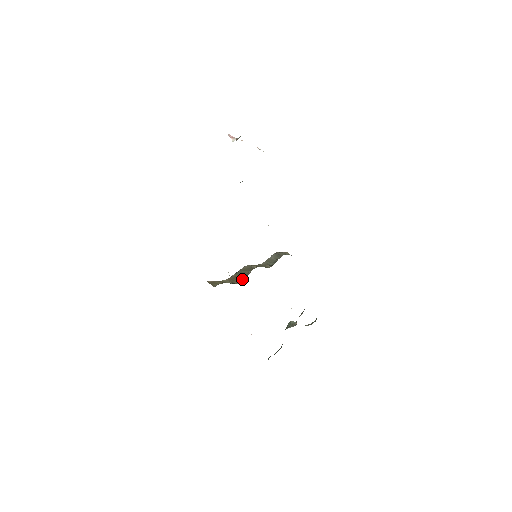
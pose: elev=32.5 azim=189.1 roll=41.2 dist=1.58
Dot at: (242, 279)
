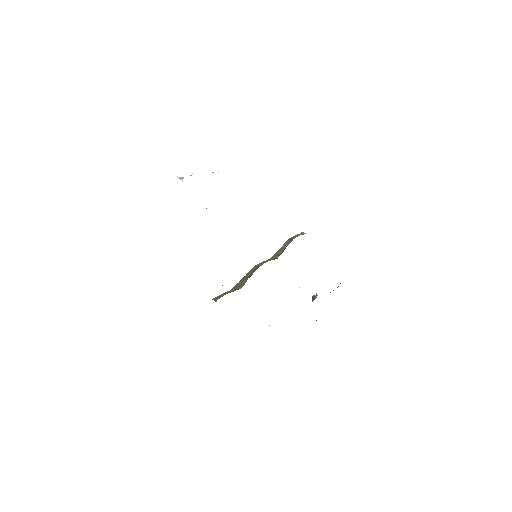
Dot at: (245, 282)
